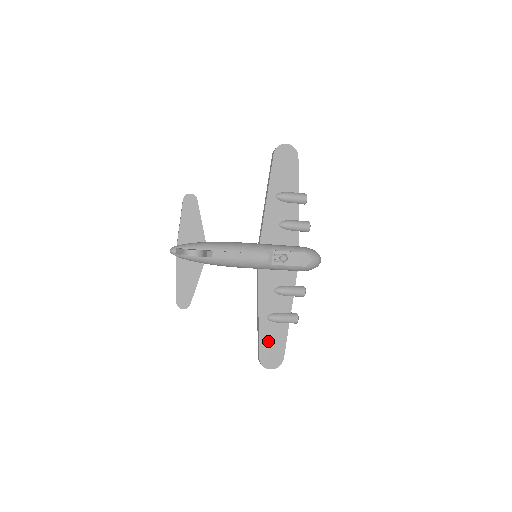
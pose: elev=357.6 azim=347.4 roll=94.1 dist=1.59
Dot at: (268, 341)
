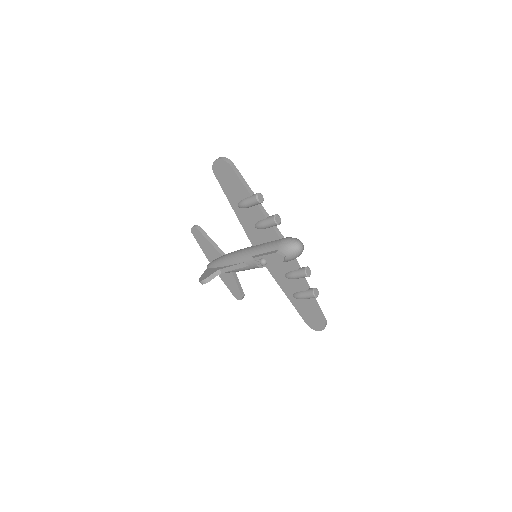
Dot at: (305, 312)
